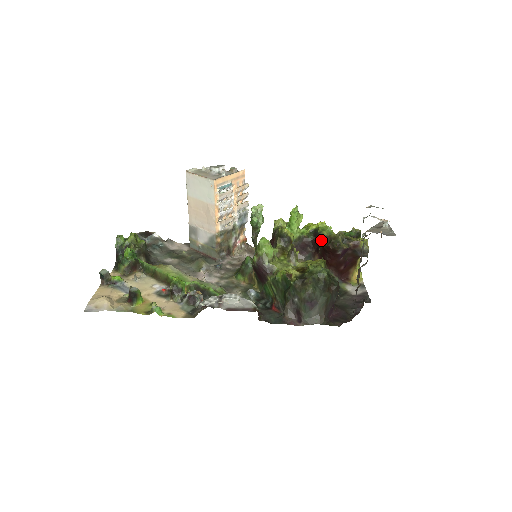
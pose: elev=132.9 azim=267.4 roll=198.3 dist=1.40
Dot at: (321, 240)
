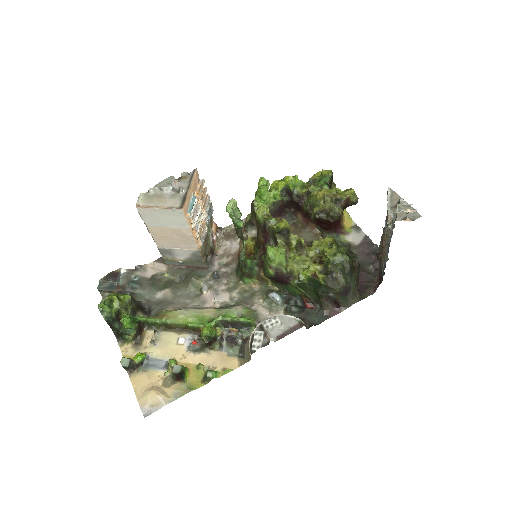
Dot at: (317, 216)
